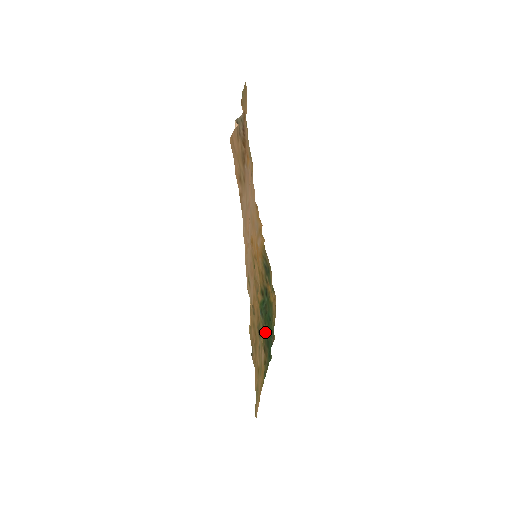
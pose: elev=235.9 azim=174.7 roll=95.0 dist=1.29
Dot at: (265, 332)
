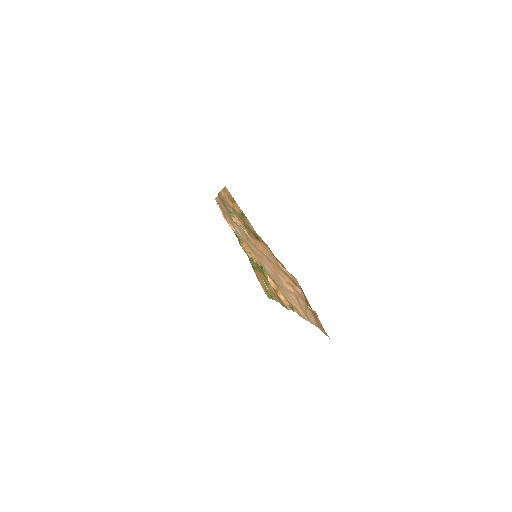
Dot at: occluded
